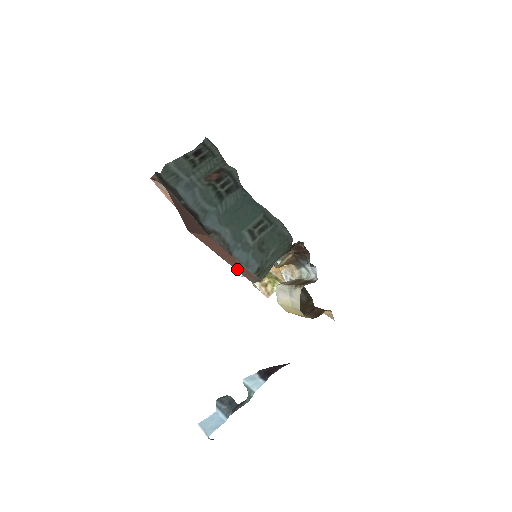
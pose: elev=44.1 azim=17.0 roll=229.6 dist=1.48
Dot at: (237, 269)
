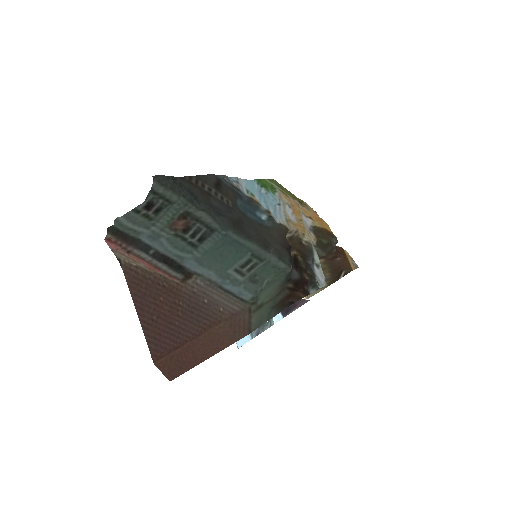
Dot at: (224, 324)
